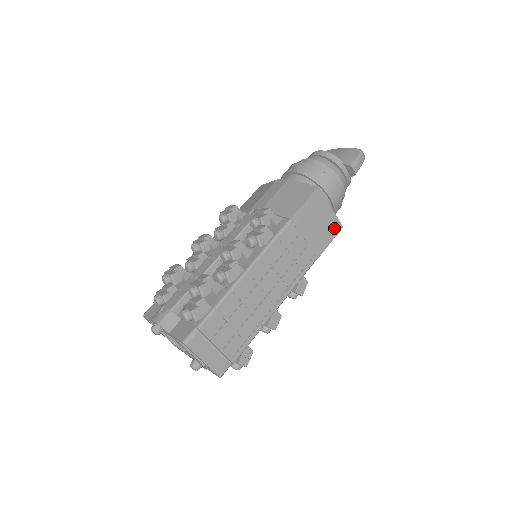
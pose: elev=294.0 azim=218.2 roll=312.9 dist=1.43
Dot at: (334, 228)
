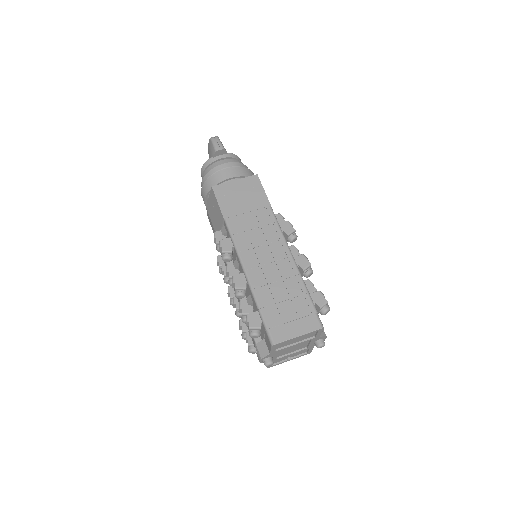
Dot at: (253, 183)
